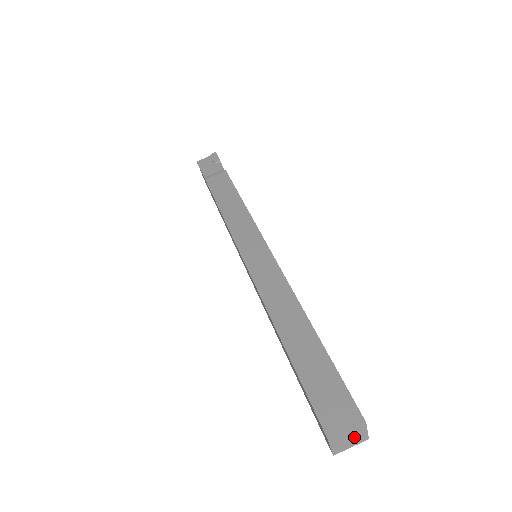
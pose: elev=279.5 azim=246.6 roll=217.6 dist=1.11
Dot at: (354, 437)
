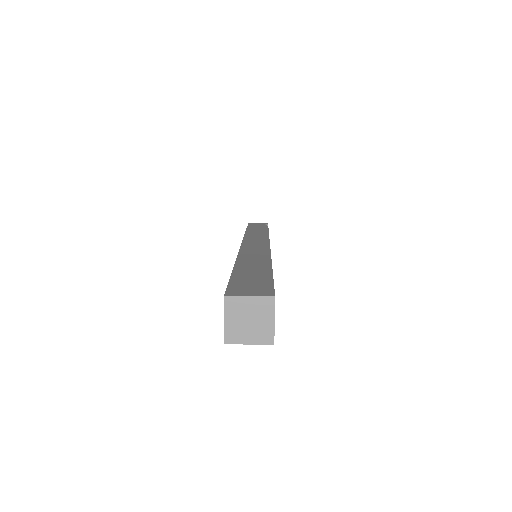
Dot at: (256, 321)
